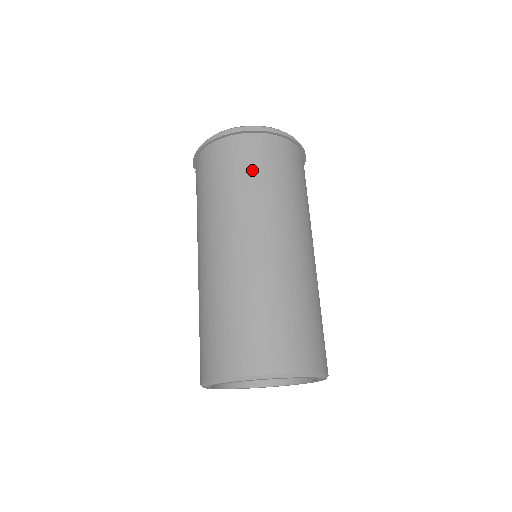
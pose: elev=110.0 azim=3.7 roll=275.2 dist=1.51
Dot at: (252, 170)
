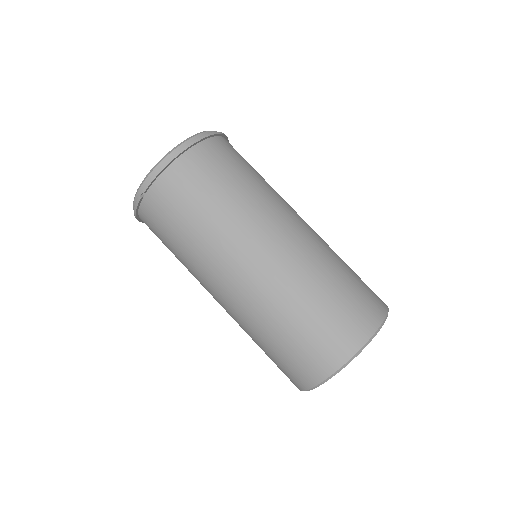
Dot at: (246, 167)
